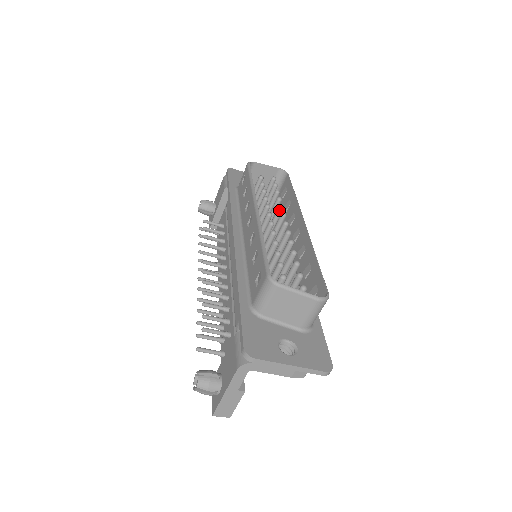
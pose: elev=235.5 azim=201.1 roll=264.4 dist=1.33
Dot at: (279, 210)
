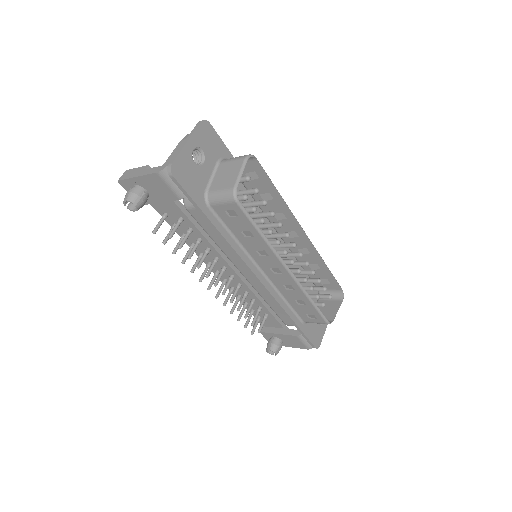
Dot at: occluded
